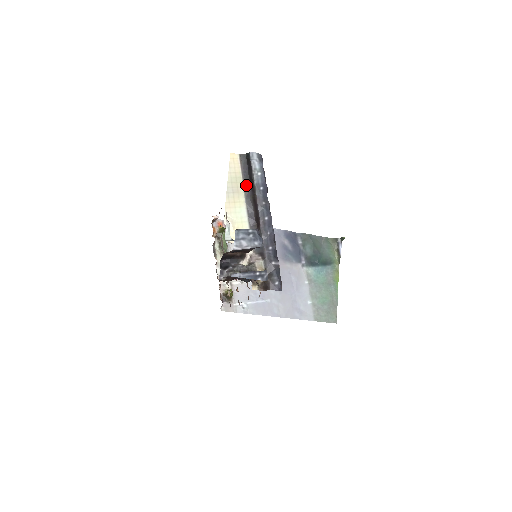
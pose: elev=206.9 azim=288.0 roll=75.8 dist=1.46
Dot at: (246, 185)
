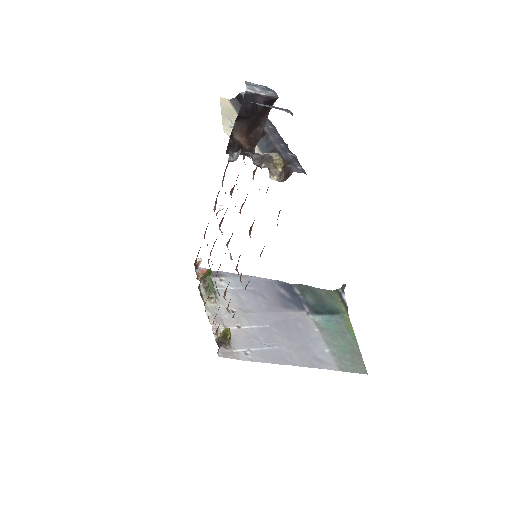
Dot at: occluded
